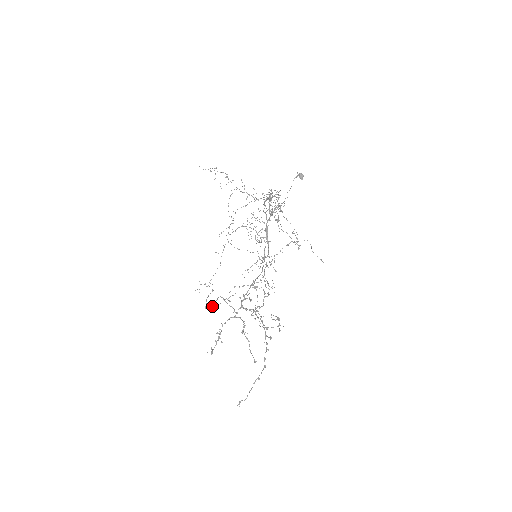
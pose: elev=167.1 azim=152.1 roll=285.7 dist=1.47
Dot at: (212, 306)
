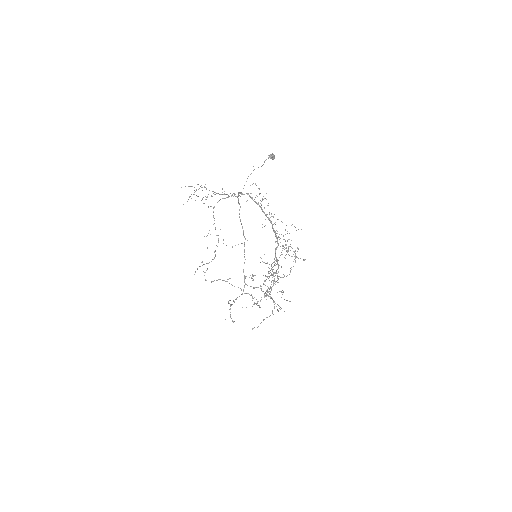
Dot at: occluded
